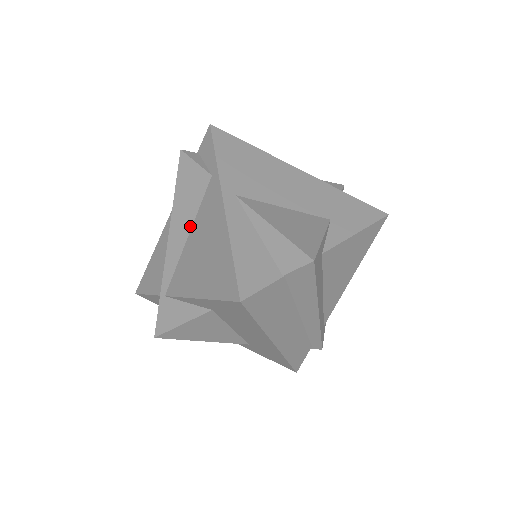
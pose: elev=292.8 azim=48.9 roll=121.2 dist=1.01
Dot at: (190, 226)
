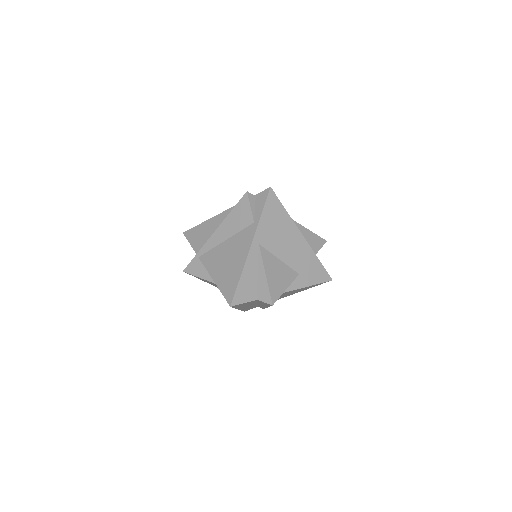
Dot at: (229, 236)
